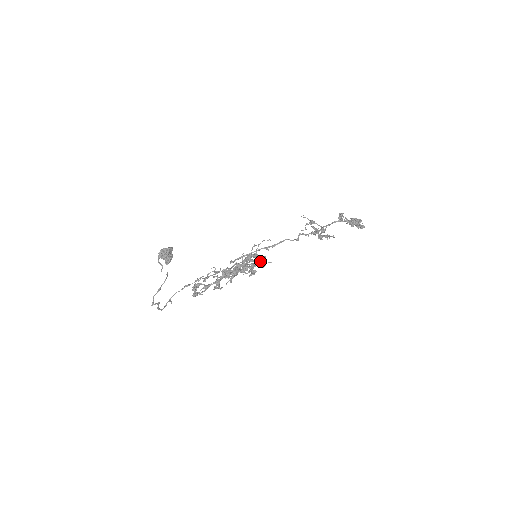
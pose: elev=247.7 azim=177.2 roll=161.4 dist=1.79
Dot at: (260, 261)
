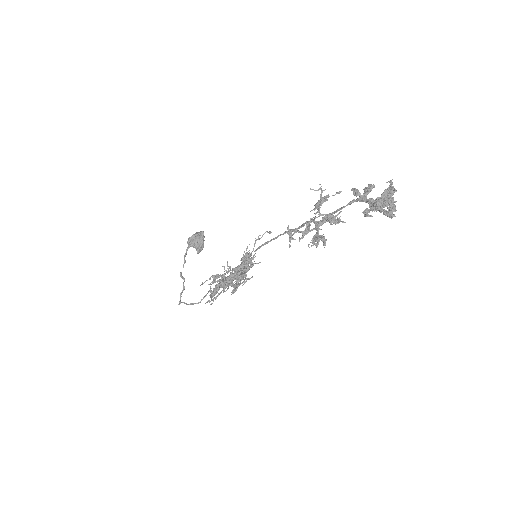
Dot at: occluded
